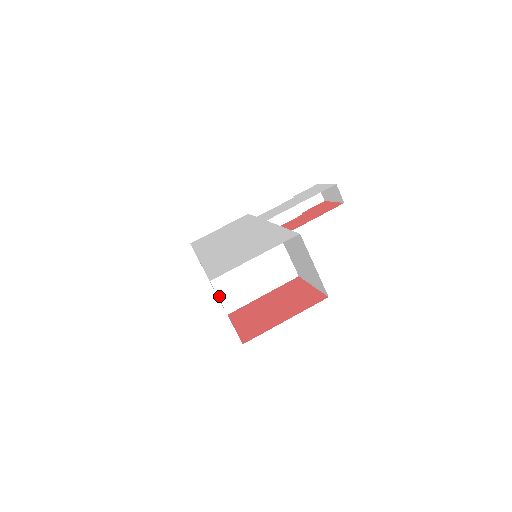
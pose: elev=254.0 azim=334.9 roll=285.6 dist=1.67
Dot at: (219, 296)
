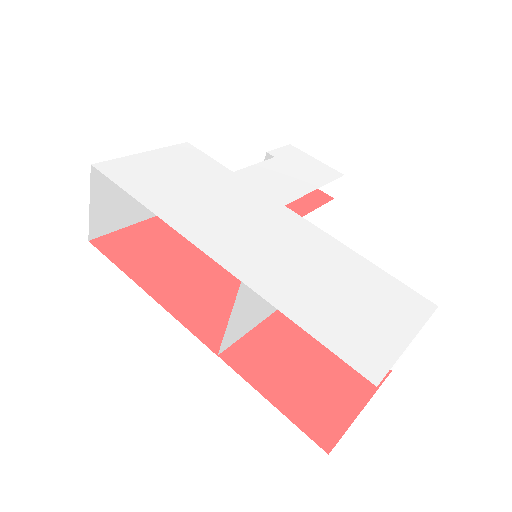
Dot at: (226, 331)
